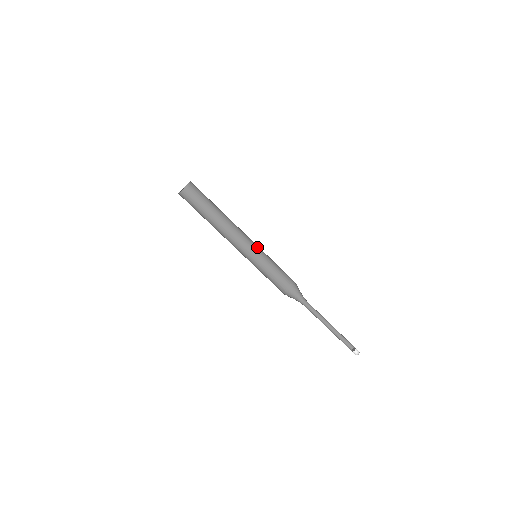
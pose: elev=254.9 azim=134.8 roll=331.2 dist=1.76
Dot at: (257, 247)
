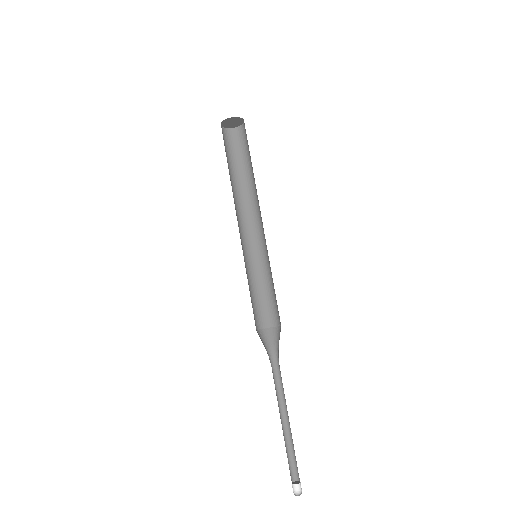
Dot at: occluded
